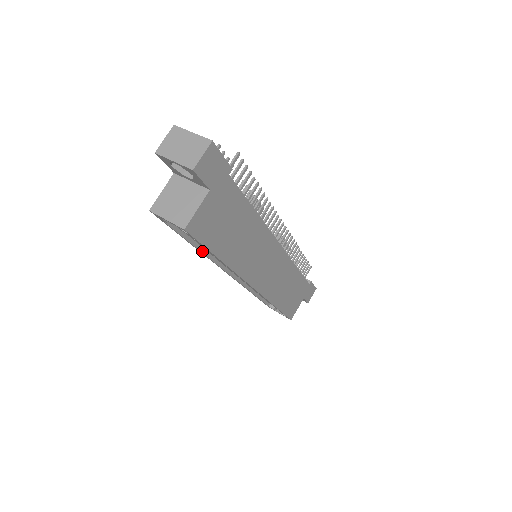
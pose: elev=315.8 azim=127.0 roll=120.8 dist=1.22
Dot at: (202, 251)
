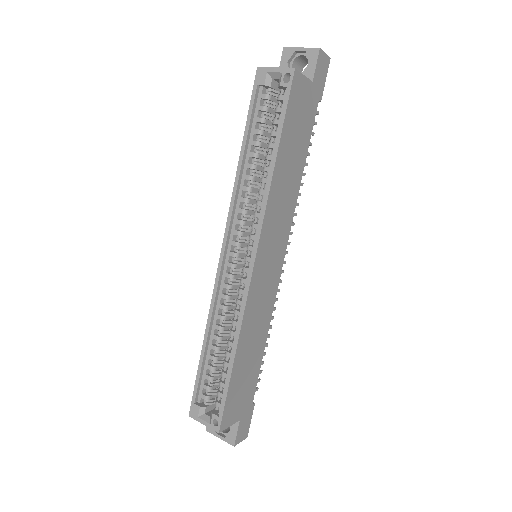
Dot at: (240, 172)
